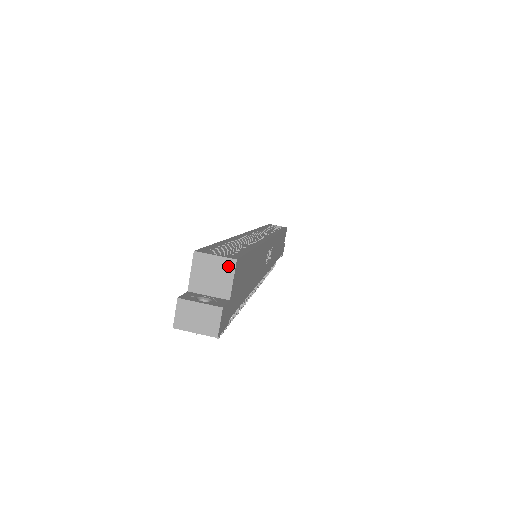
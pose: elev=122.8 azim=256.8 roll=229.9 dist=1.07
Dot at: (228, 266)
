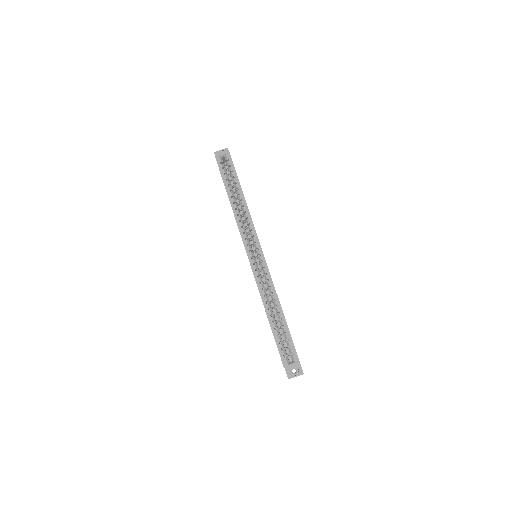
Dot at: occluded
